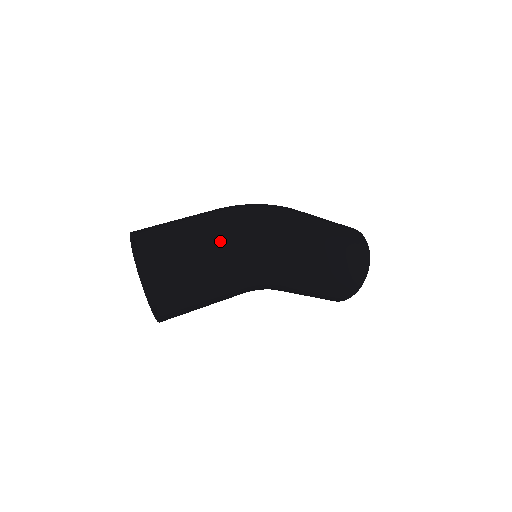
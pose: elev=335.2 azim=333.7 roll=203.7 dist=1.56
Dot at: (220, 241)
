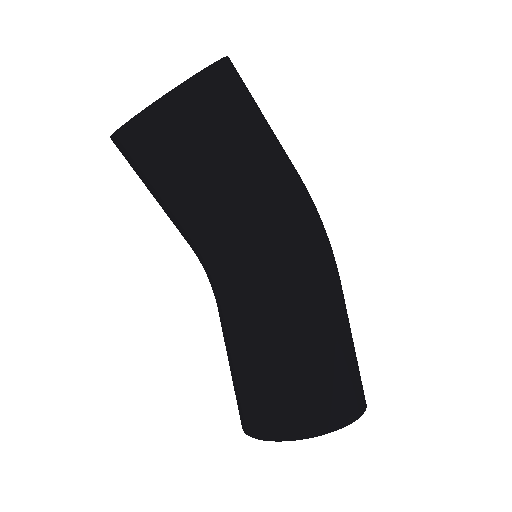
Dot at: (285, 152)
